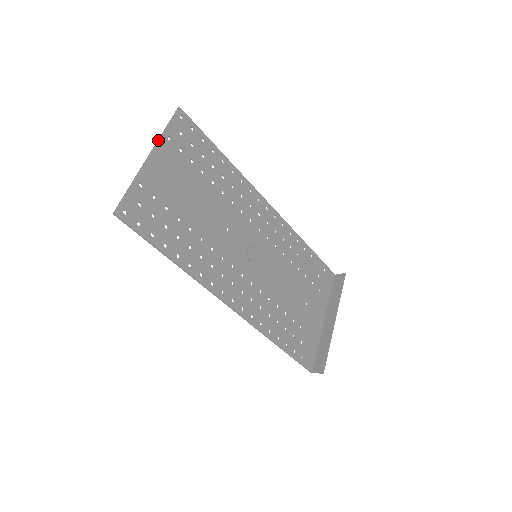
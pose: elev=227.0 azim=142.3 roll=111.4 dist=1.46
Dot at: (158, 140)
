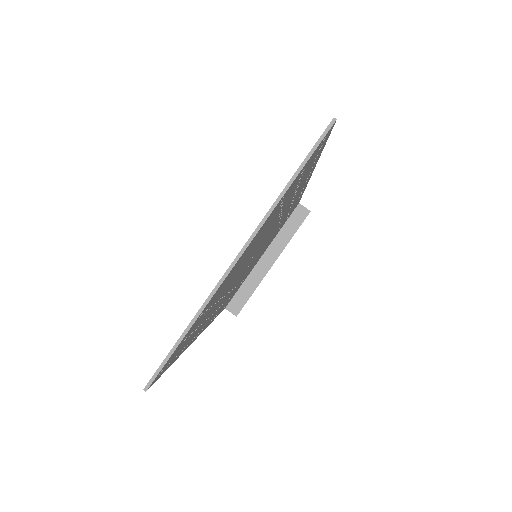
Dot at: (267, 218)
